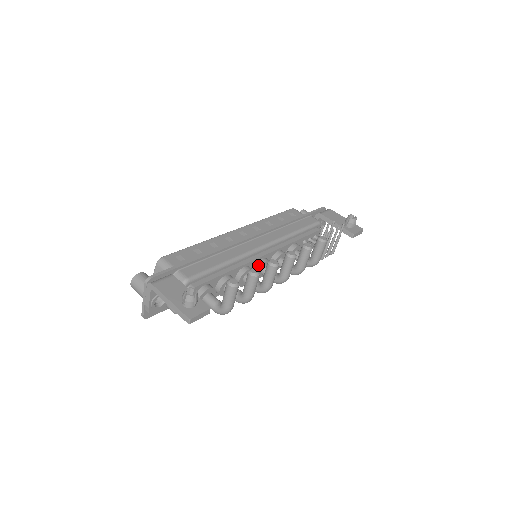
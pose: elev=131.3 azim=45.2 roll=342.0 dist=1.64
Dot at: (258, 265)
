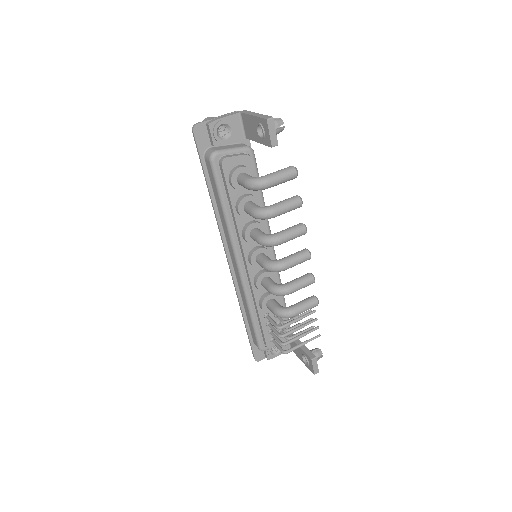
Dot at: (264, 247)
